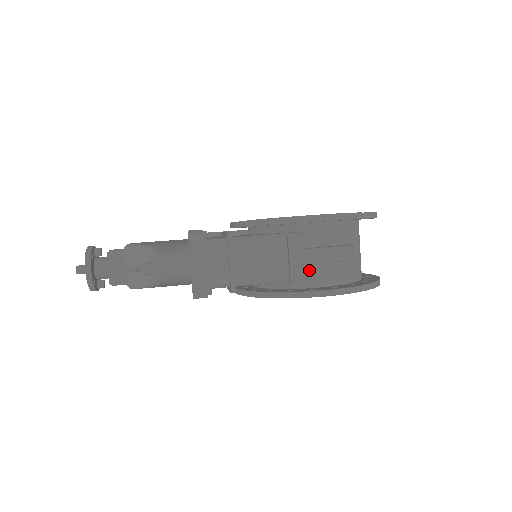
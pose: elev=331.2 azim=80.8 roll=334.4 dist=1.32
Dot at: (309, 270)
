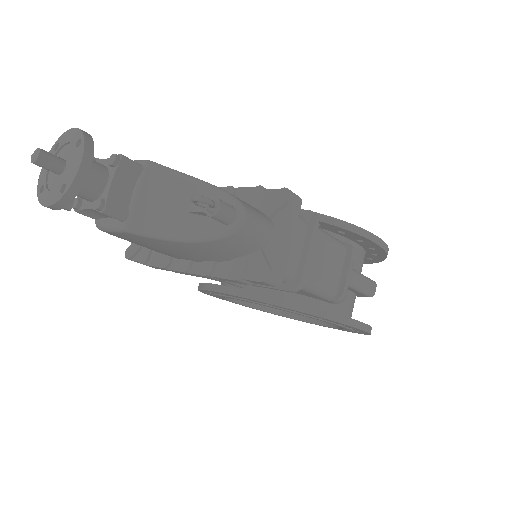
Dot at: occluded
